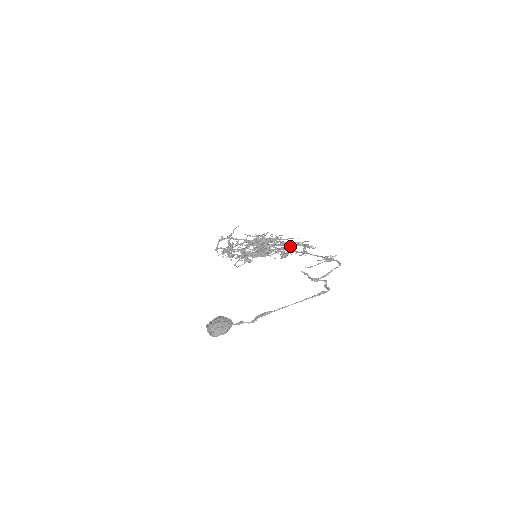
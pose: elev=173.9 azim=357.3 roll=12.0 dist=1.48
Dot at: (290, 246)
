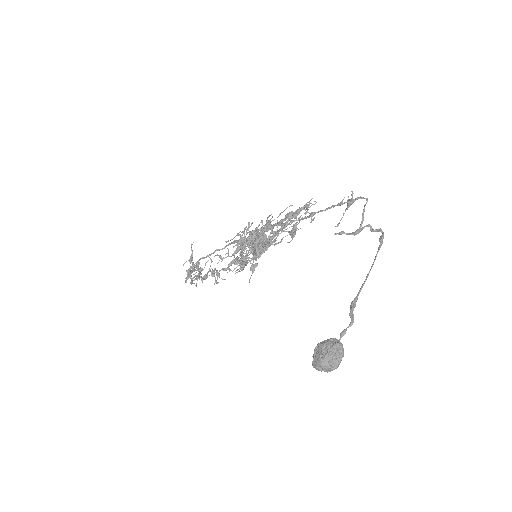
Dot at: (289, 220)
